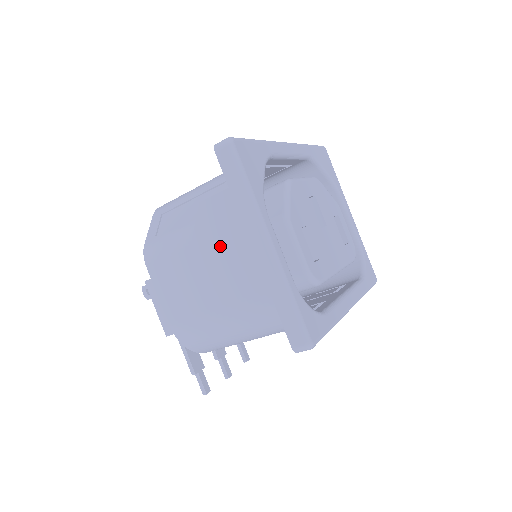
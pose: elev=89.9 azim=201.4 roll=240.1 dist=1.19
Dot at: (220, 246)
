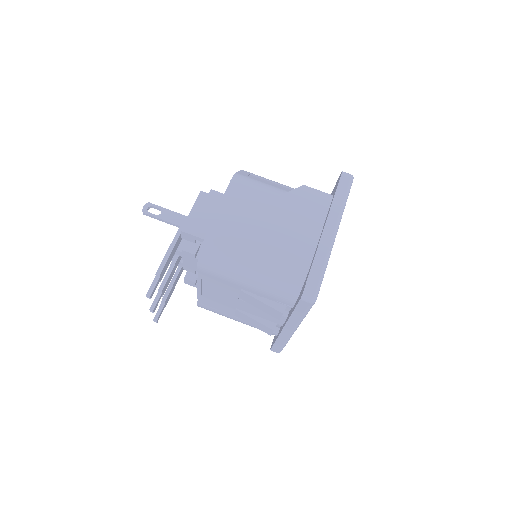
Dot at: (297, 212)
